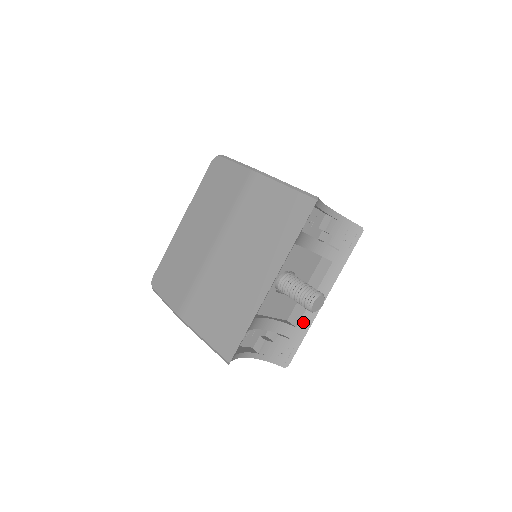
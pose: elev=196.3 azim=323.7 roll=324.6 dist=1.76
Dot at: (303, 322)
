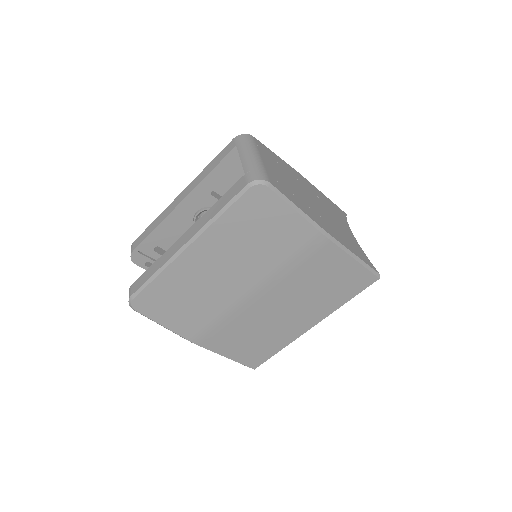
Dot at: occluded
